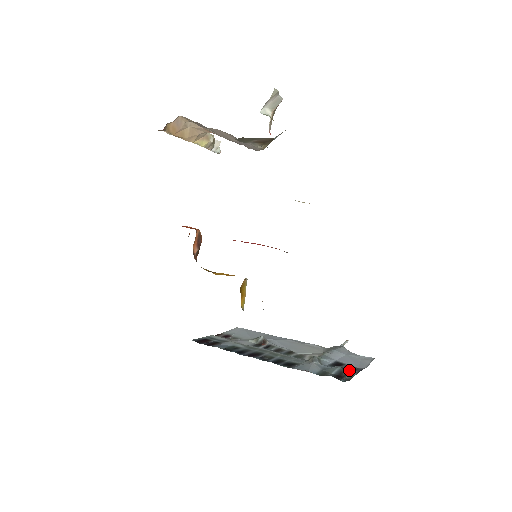
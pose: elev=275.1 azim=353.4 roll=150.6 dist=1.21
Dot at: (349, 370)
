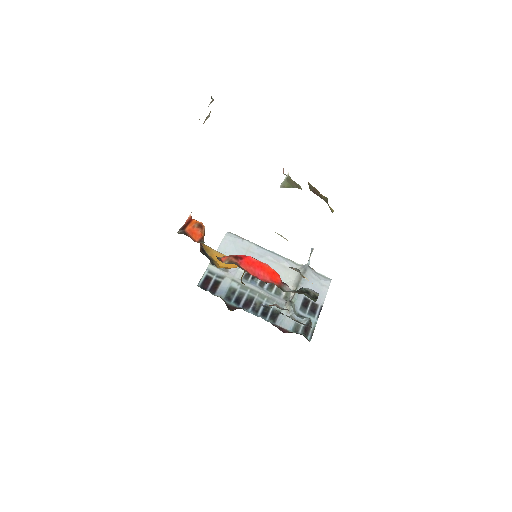
Dot at: (313, 313)
